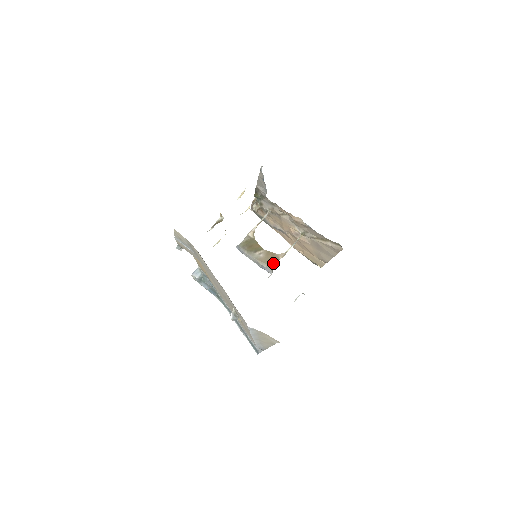
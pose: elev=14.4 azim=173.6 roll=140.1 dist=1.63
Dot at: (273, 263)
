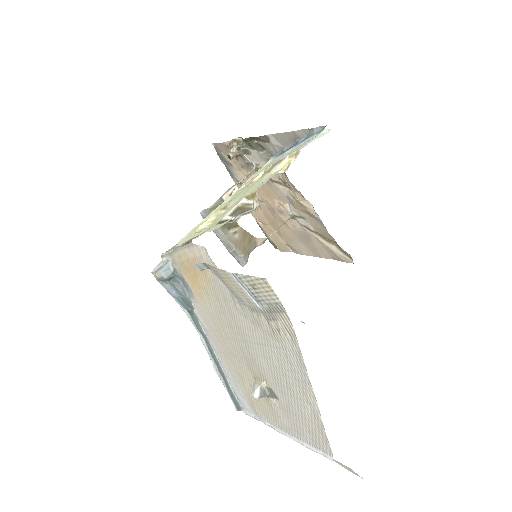
Dot at: (249, 251)
